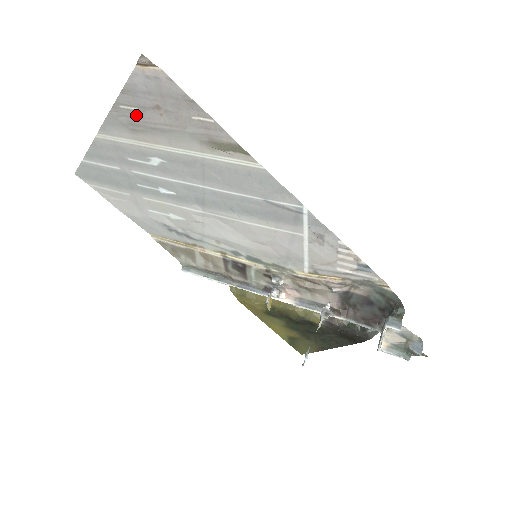
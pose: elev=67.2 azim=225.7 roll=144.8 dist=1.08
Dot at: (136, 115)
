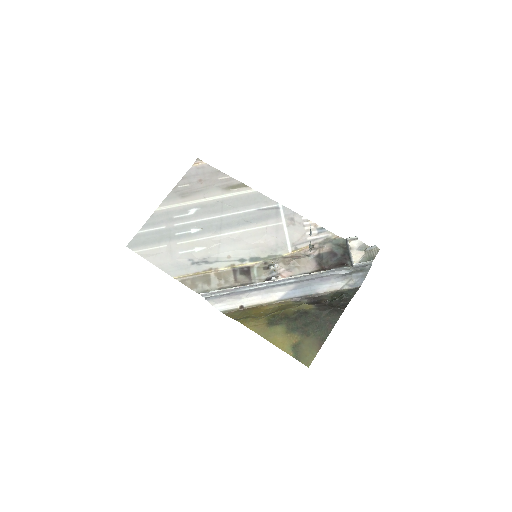
Dot at: (187, 188)
